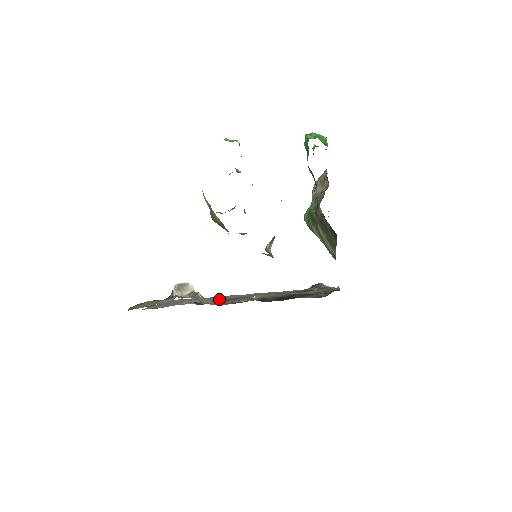
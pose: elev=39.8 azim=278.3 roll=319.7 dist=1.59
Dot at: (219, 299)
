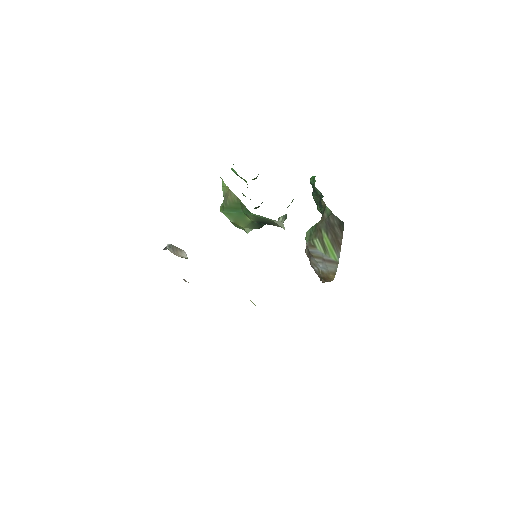
Dot at: occluded
